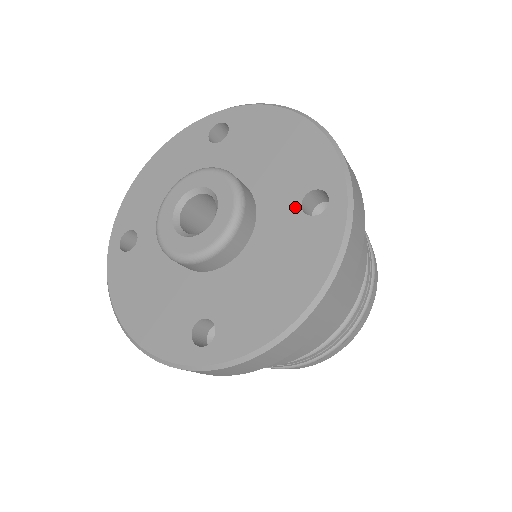
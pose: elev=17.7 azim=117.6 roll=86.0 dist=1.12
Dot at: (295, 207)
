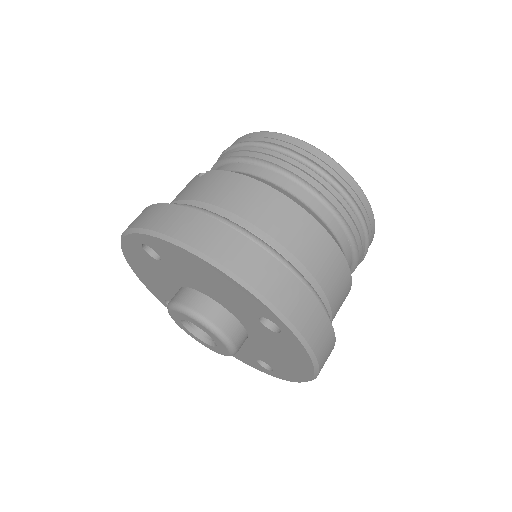
Dot at: (259, 324)
